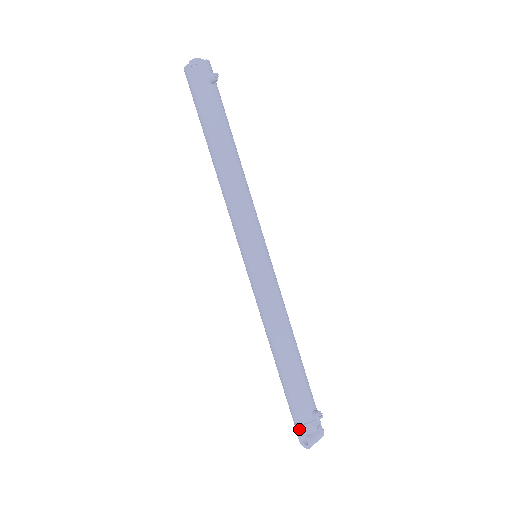
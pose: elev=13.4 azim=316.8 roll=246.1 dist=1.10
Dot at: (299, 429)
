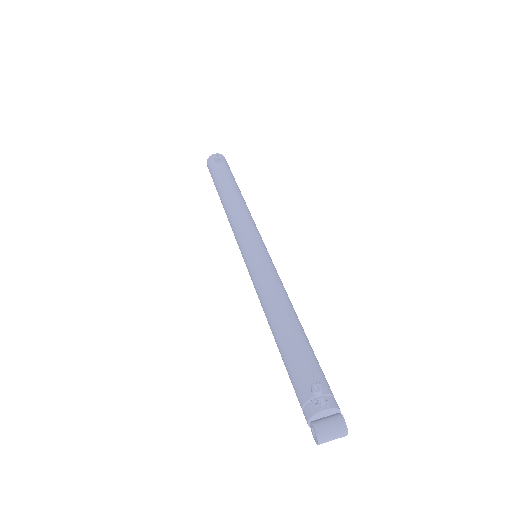
Dot at: occluded
